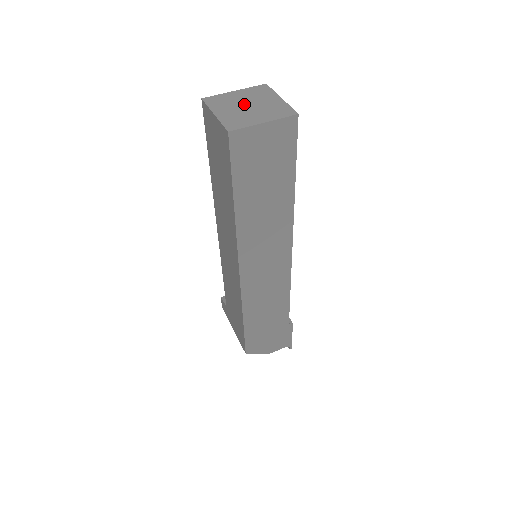
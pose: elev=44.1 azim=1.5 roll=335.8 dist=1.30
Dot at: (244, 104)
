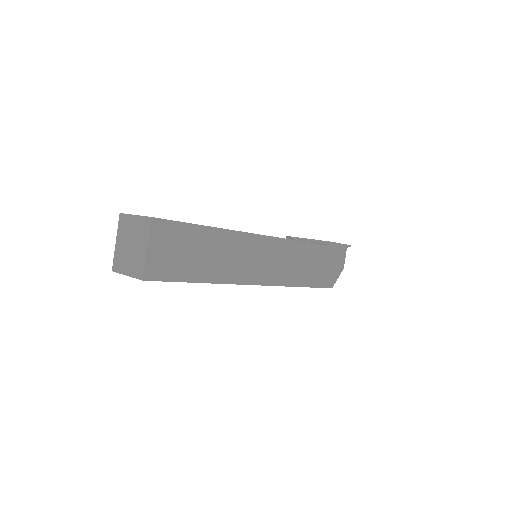
Dot at: (128, 247)
